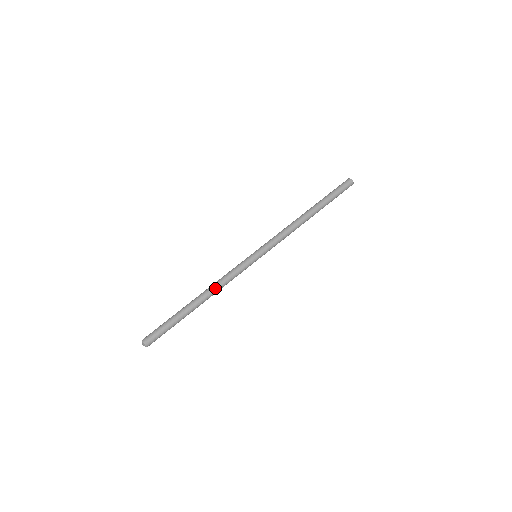
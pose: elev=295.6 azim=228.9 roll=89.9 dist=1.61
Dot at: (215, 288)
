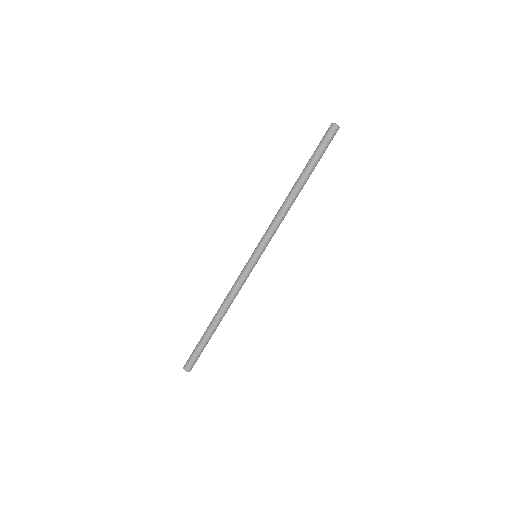
Dot at: occluded
